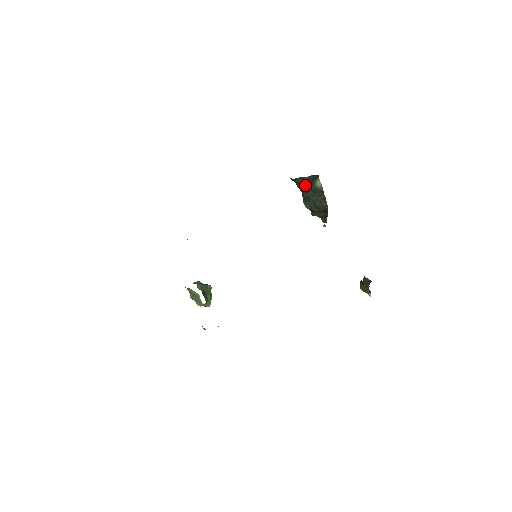
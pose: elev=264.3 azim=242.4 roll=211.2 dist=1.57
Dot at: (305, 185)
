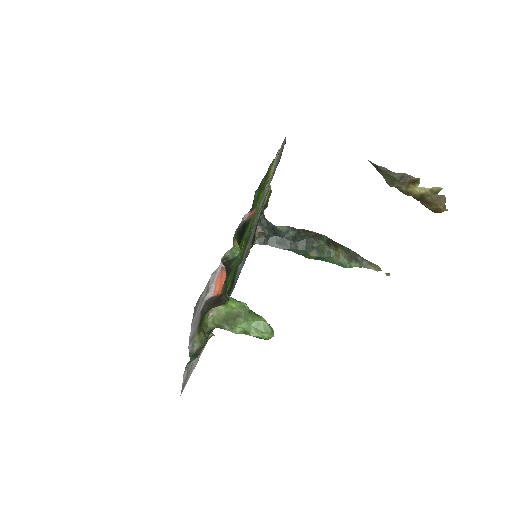
Dot at: (273, 237)
